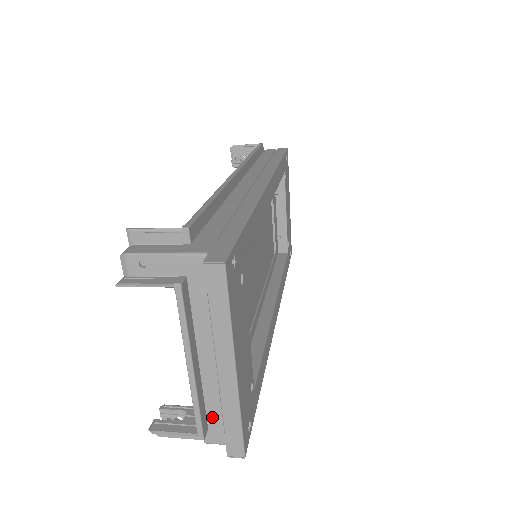
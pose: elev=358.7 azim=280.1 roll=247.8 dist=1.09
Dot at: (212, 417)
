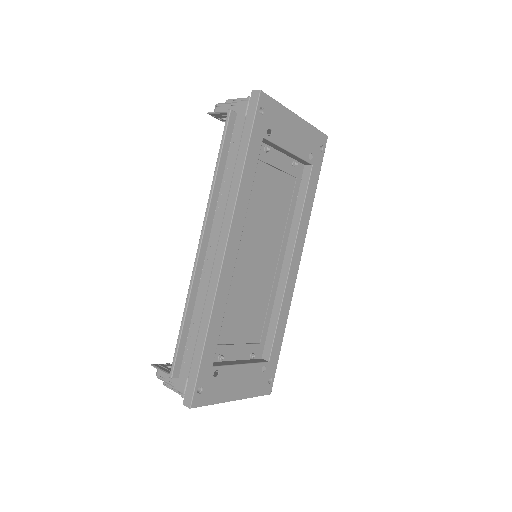
Dot at: occluded
